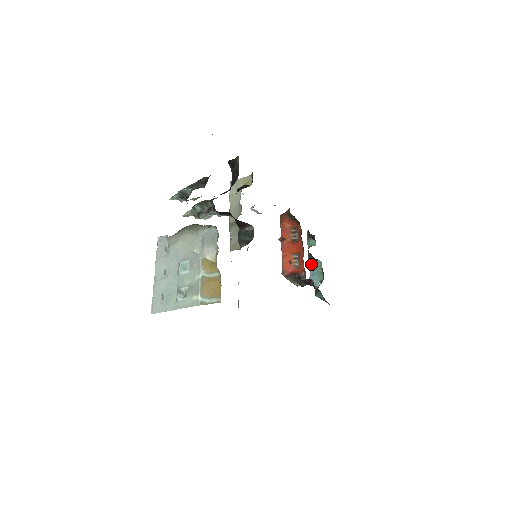
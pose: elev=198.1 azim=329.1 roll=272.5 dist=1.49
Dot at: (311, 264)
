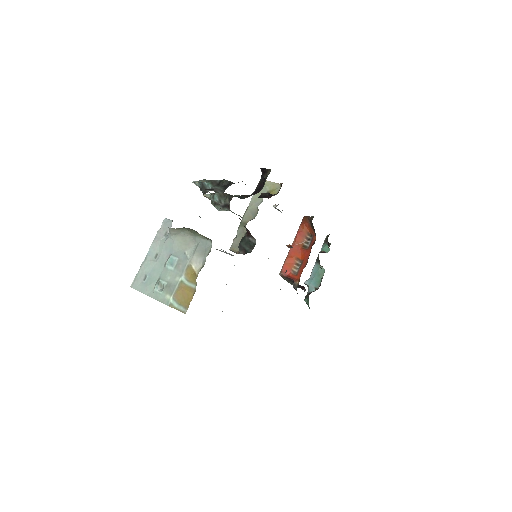
Dot at: (315, 268)
